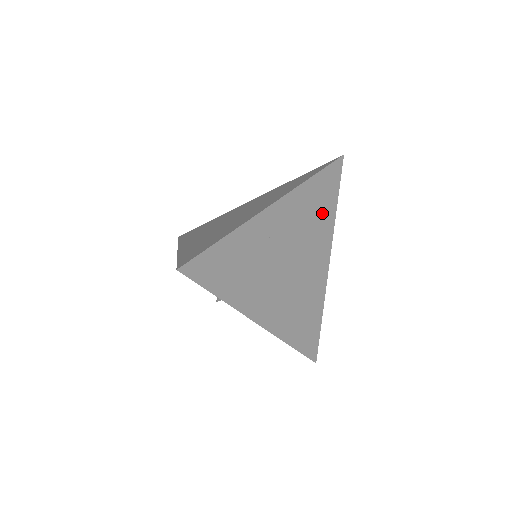
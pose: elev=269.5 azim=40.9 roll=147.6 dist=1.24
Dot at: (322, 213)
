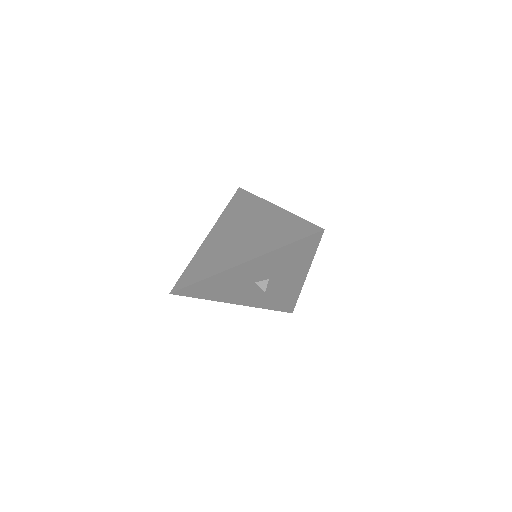
Dot at: occluded
